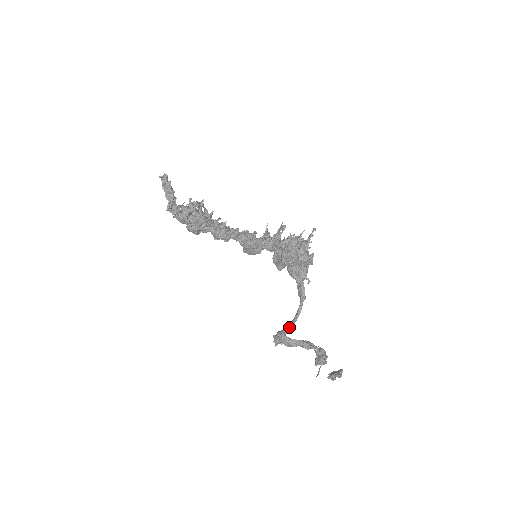
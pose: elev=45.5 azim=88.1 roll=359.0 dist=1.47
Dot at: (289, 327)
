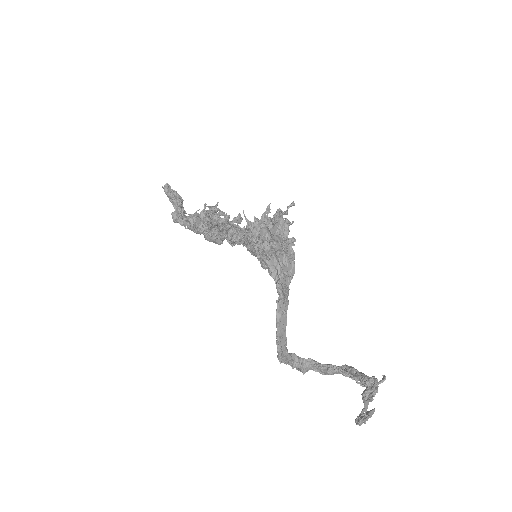
Dot at: (278, 345)
